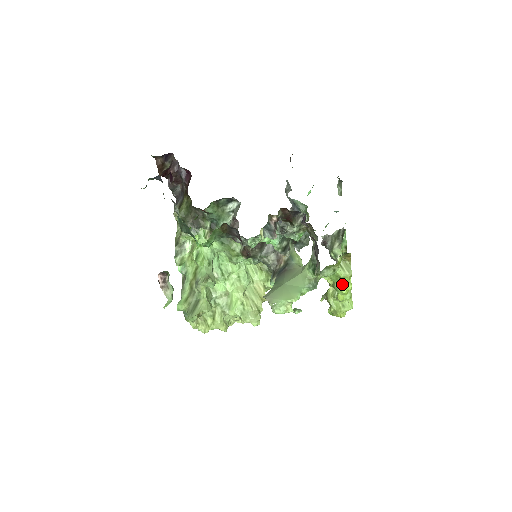
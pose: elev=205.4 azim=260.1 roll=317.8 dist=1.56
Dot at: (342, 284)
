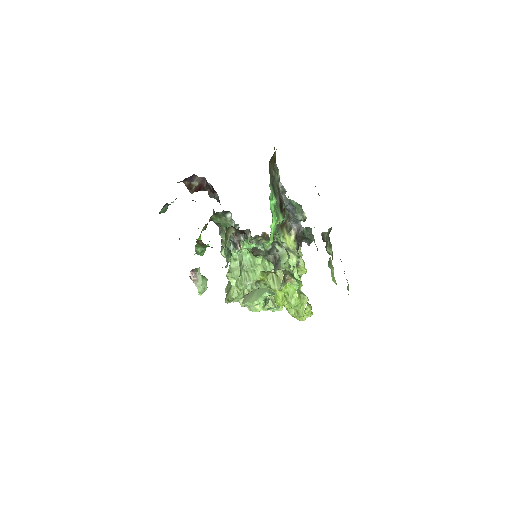
Dot at: (275, 296)
